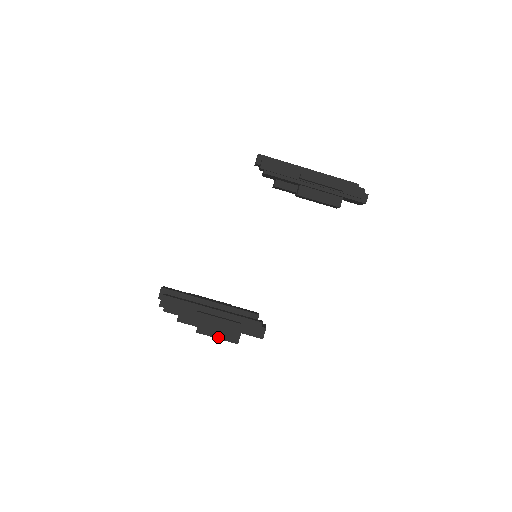
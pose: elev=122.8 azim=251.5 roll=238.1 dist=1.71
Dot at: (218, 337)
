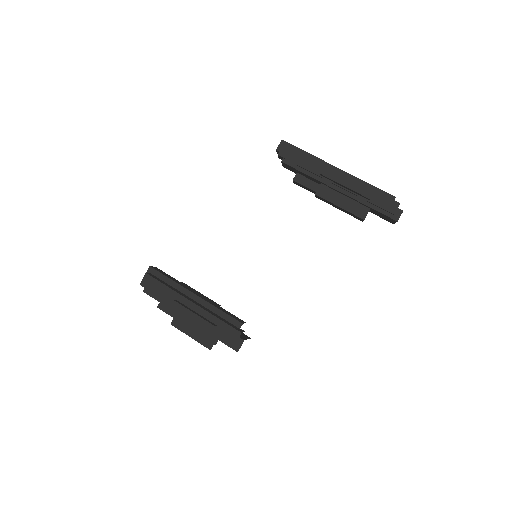
Dot at: (192, 336)
